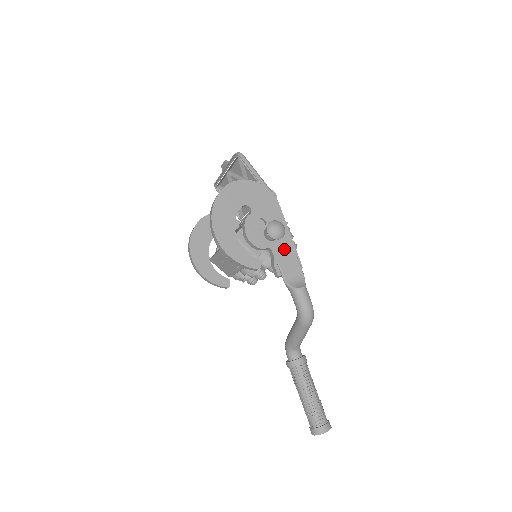
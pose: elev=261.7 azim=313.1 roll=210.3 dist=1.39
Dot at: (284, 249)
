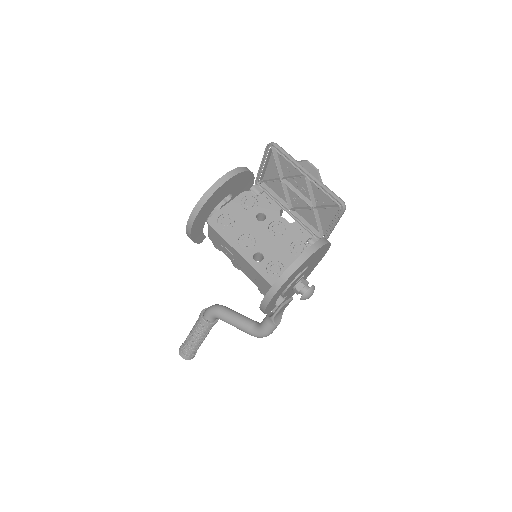
Dot at: occluded
